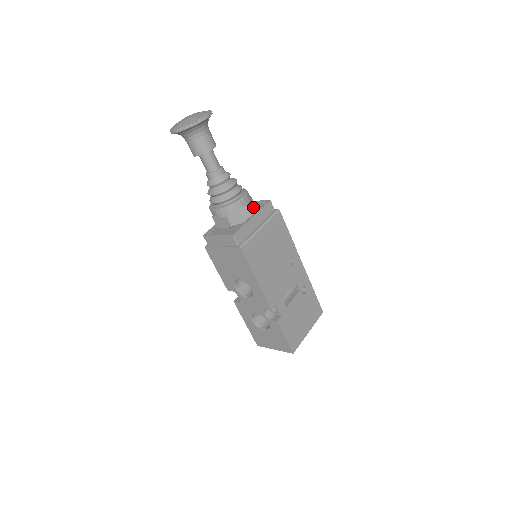
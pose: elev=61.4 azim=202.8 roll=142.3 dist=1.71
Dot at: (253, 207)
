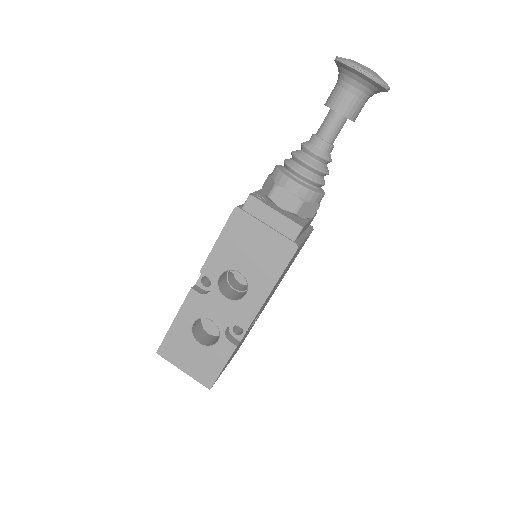
Dot at: occluded
